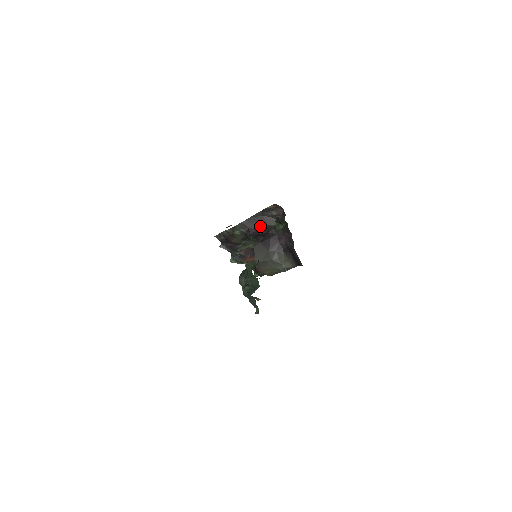
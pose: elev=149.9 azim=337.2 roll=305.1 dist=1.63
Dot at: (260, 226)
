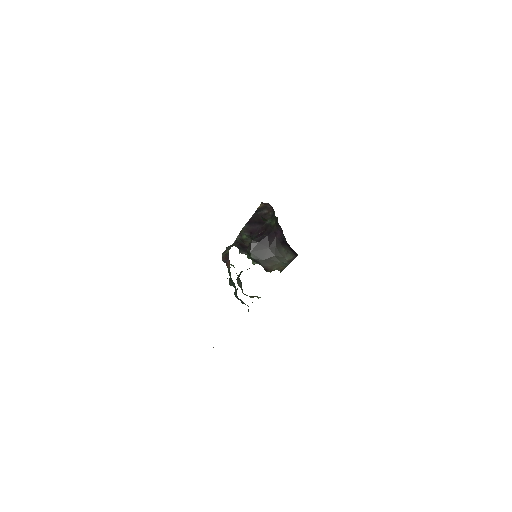
Dot at: (259, 226)
